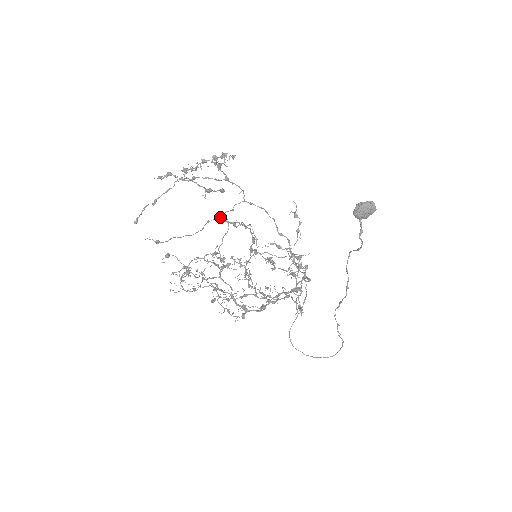
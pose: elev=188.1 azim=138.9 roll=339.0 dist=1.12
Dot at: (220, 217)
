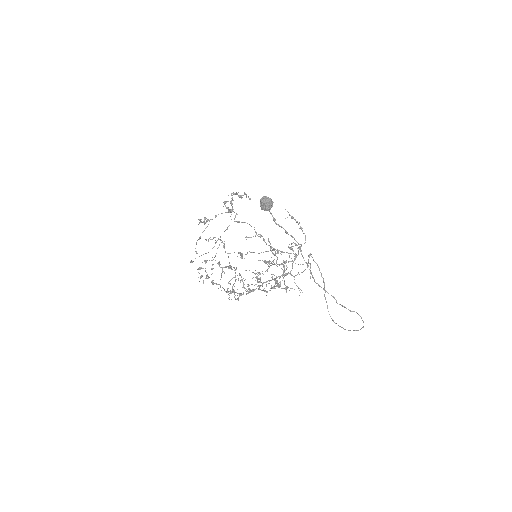
Dot at: occluded
